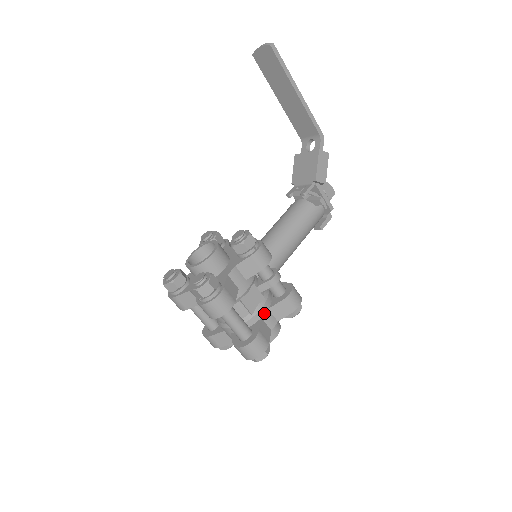
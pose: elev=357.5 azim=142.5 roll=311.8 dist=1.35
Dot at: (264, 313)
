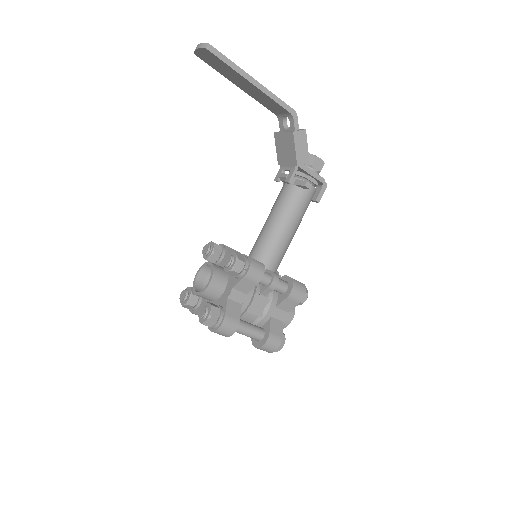
Dot at: (272, 312)
